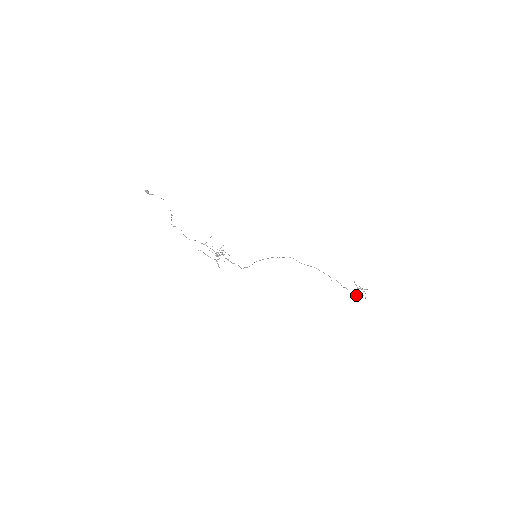
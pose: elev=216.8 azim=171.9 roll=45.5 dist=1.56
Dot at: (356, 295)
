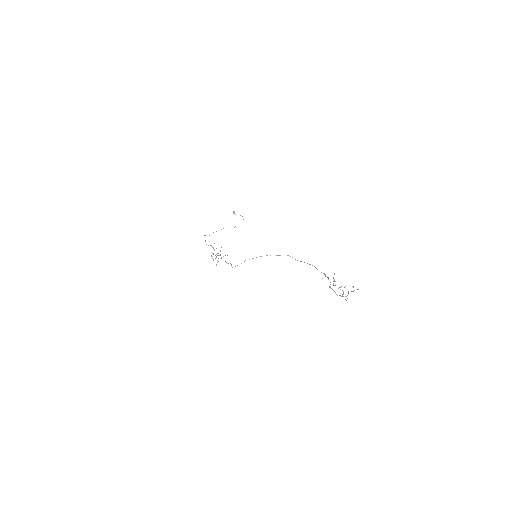
Dot at: (337, 295)
